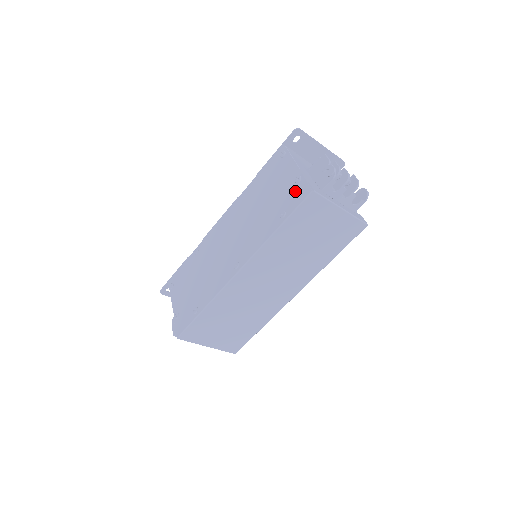
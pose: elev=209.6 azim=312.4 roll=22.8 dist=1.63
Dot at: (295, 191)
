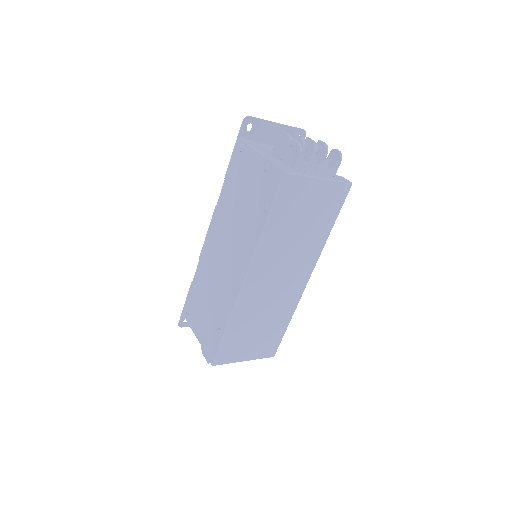
Dot at: (268, 180)
